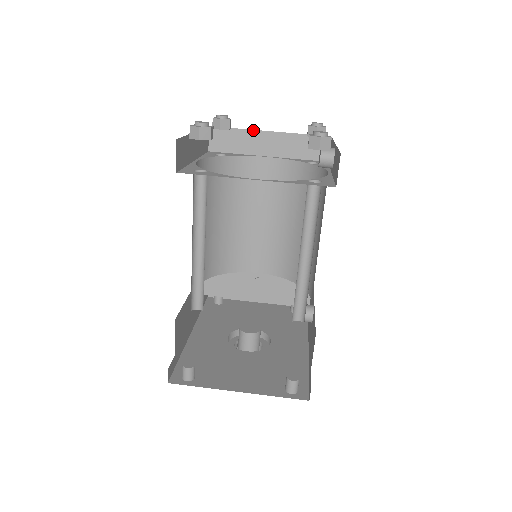
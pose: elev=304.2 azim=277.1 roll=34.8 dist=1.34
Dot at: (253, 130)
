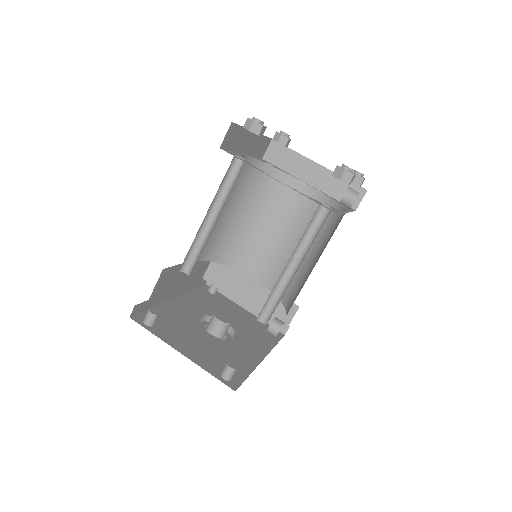
Dot at: (305, 157)
